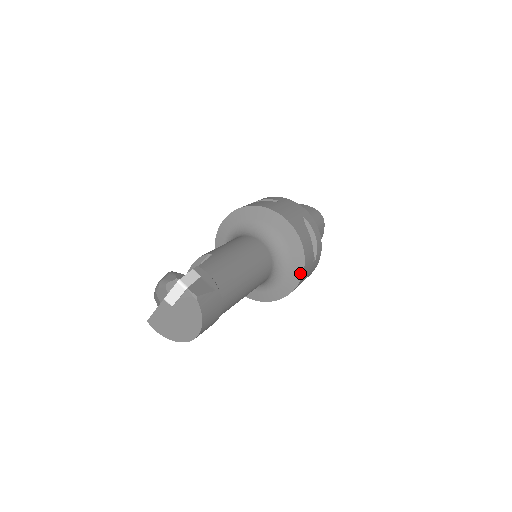
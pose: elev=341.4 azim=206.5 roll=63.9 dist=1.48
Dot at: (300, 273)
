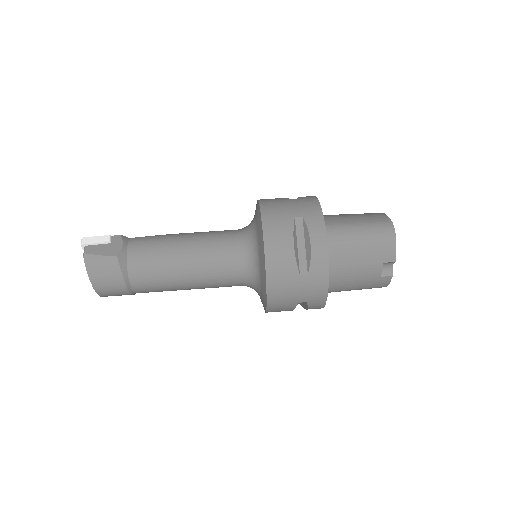
Dot at: (265, 281)
